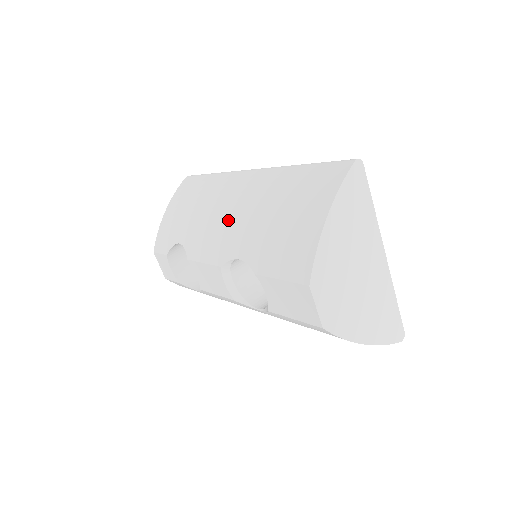
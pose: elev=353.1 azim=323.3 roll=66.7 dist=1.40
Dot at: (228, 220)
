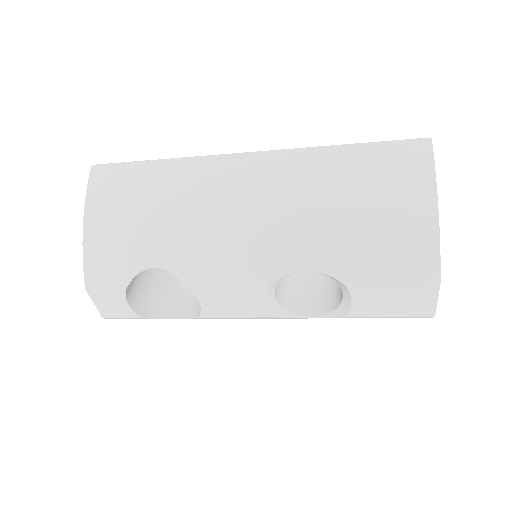
Dot at: (258, 225)
